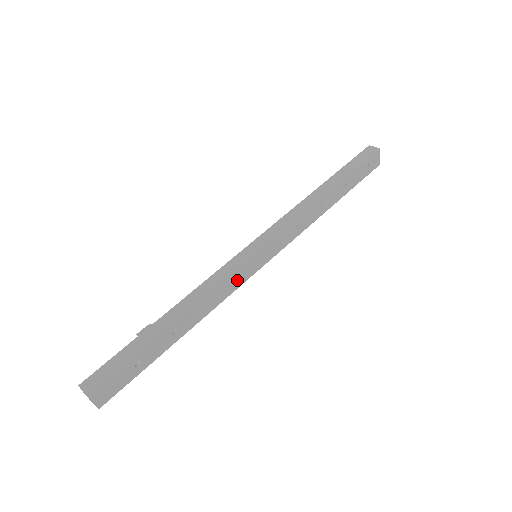
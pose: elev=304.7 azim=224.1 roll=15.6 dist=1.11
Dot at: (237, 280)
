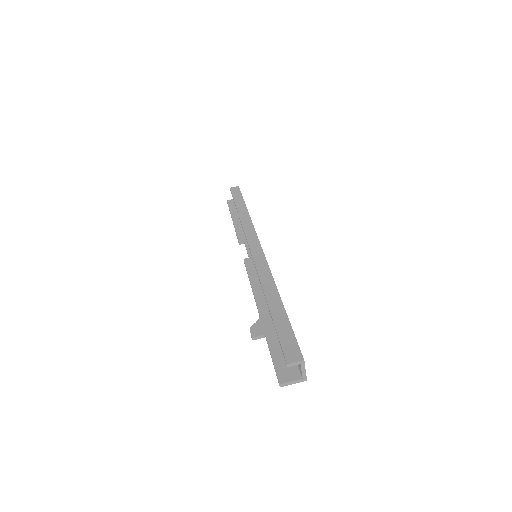
Dot at: occluded
